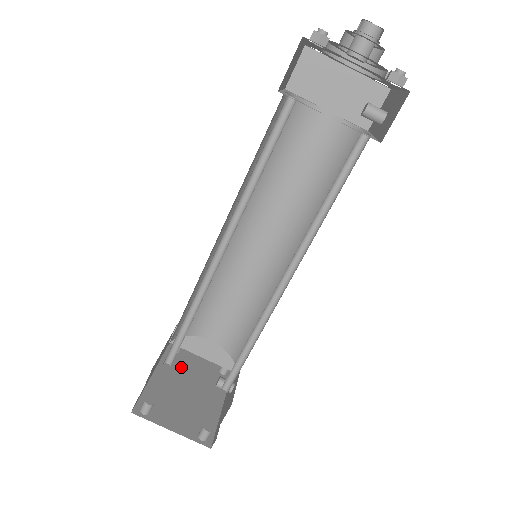
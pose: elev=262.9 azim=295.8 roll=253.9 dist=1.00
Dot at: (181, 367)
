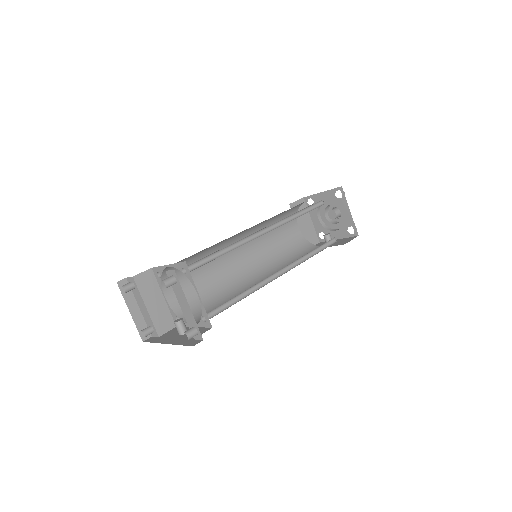
Dot at: occluded
